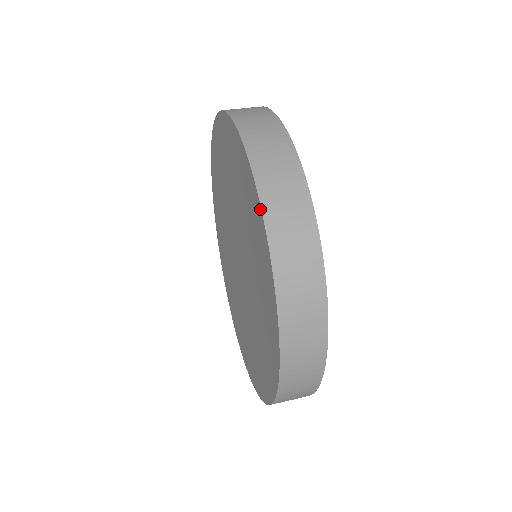
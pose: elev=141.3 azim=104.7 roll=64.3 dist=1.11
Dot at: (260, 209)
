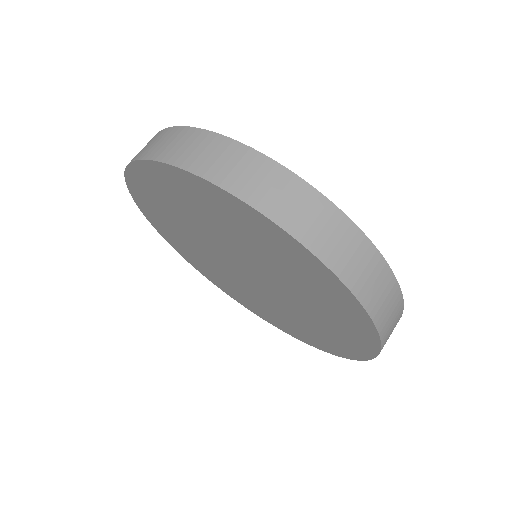
Dot at: (324, 266)
